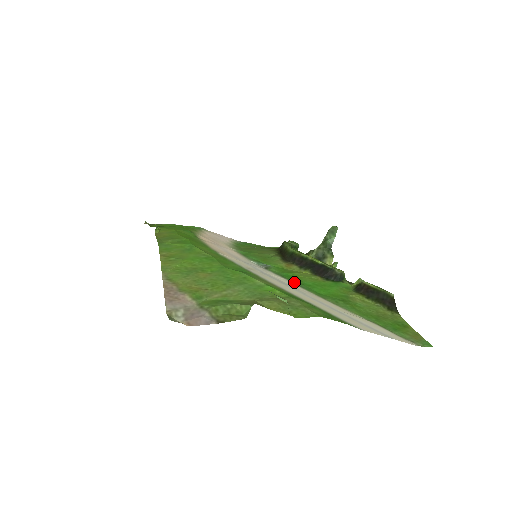
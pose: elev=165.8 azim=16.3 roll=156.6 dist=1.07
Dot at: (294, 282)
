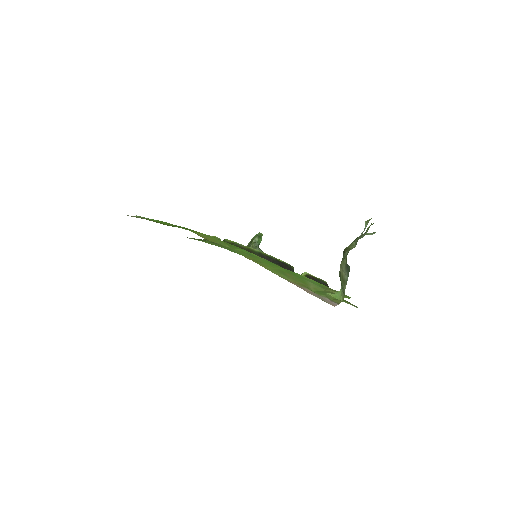
Dot at: occluded
